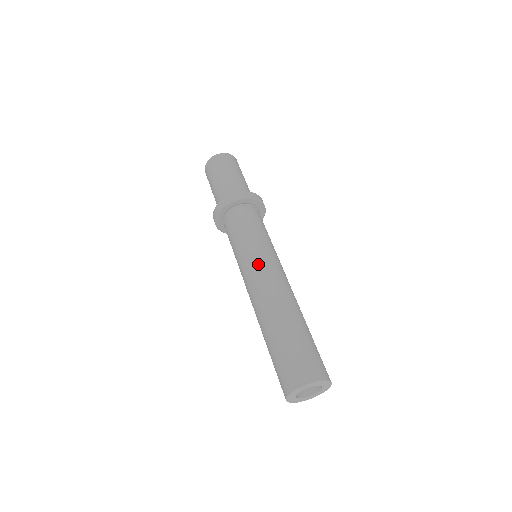
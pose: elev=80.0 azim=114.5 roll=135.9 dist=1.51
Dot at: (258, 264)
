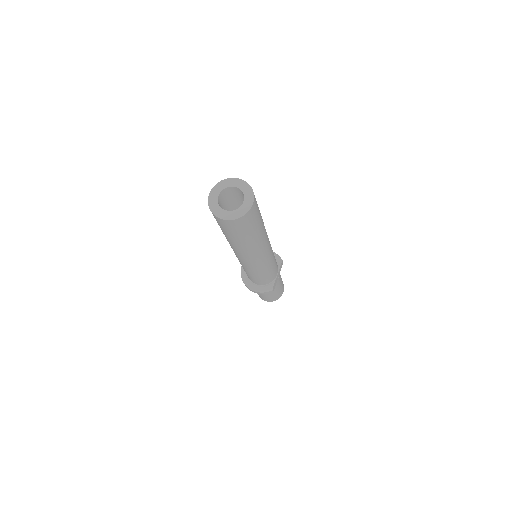
Dot at: occluded
